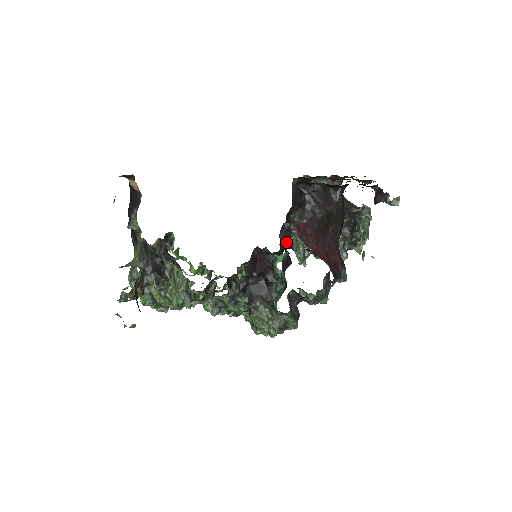
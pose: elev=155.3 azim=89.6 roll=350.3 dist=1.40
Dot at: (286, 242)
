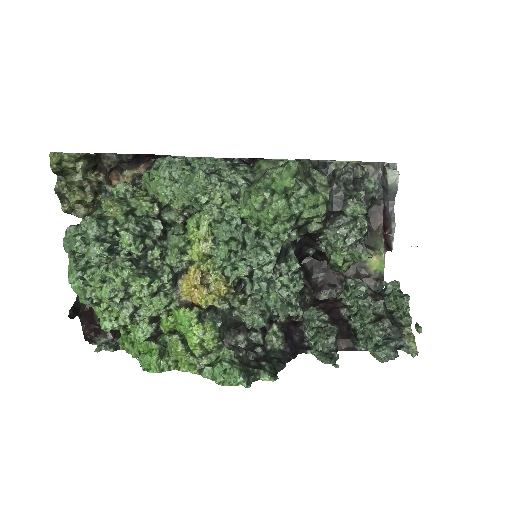
Dot at: (298, 341)
